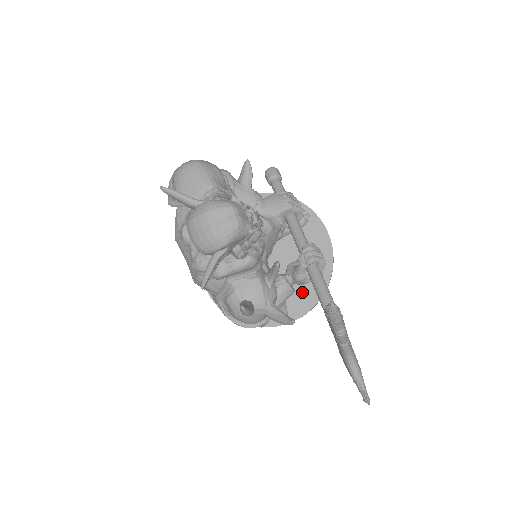
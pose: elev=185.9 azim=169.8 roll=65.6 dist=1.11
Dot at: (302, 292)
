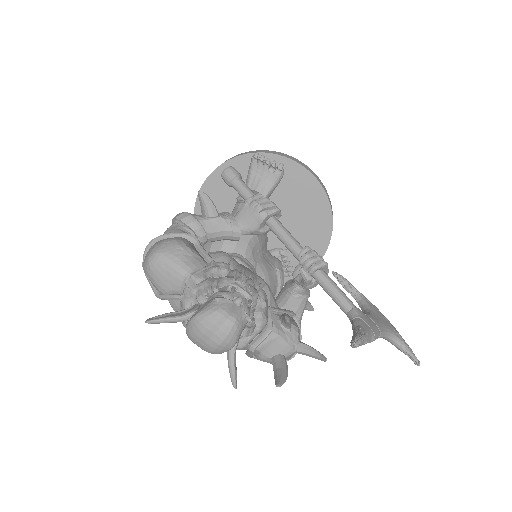
Dot at: (311, 237)
